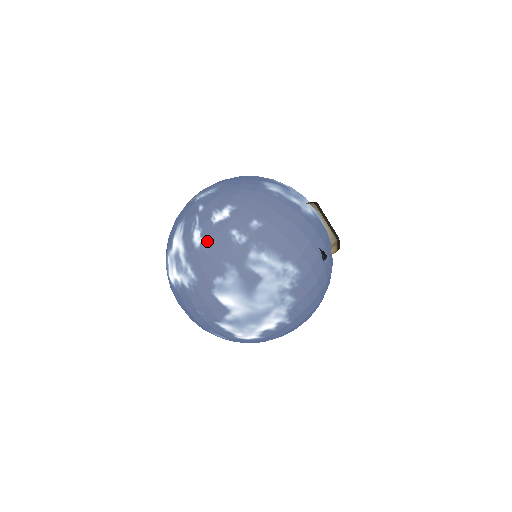
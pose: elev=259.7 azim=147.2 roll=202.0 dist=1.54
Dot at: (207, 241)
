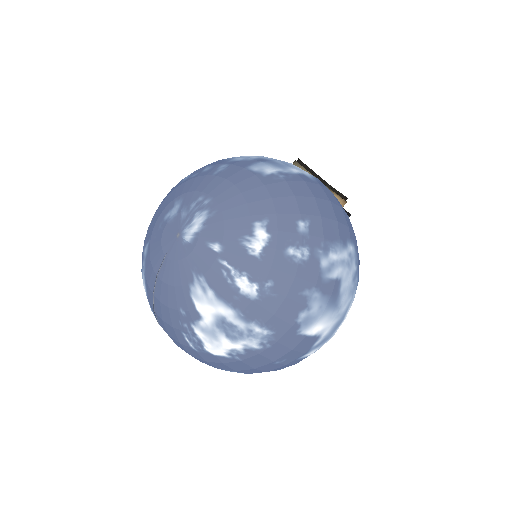
Dot at: (266, 282)
